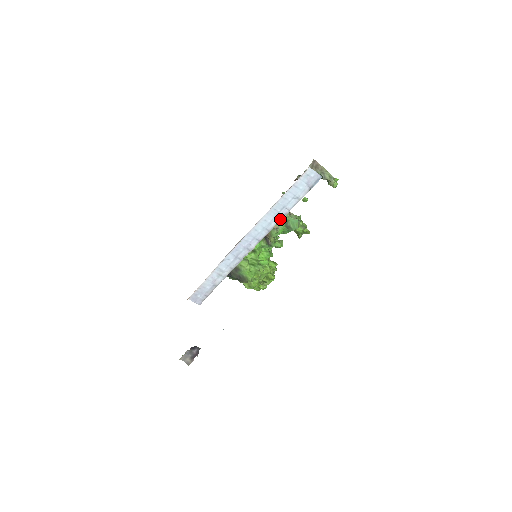
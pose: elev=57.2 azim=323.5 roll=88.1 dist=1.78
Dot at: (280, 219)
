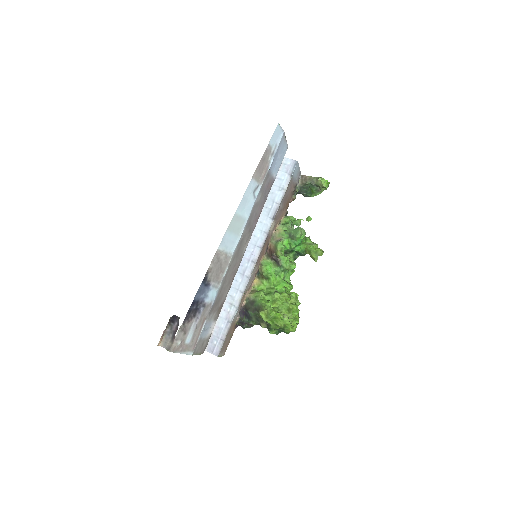
Dot at: (274, 216)
